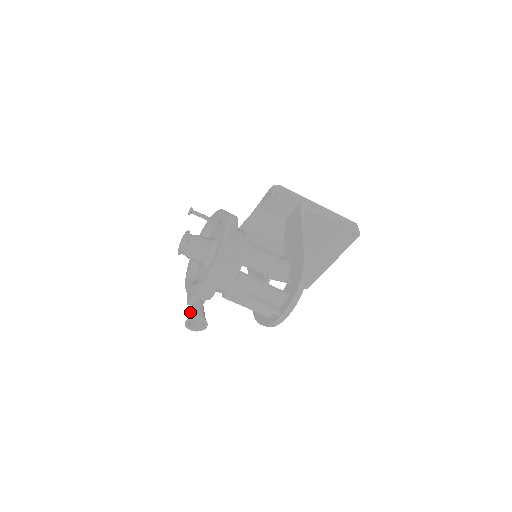
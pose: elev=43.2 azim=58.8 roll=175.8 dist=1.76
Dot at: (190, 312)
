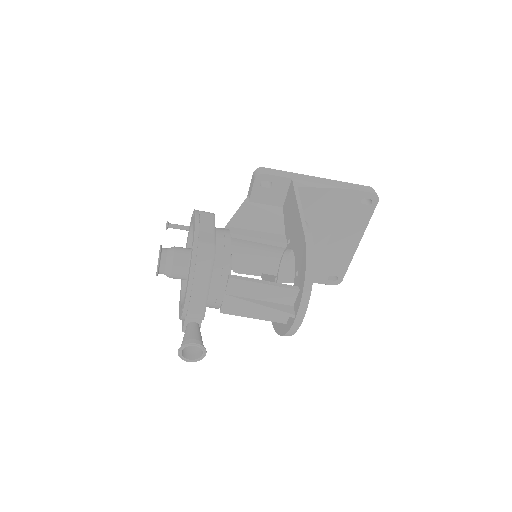
Dot at: occluded
